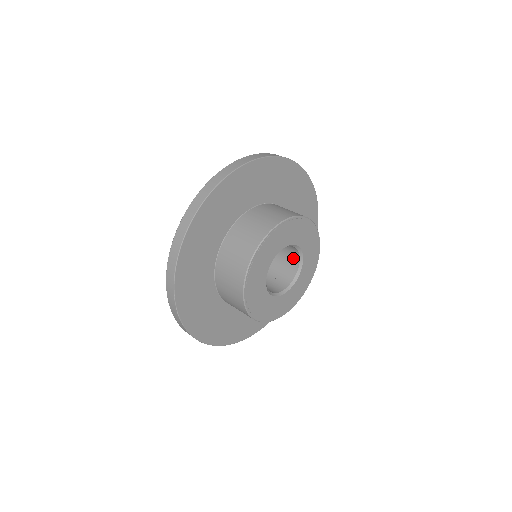
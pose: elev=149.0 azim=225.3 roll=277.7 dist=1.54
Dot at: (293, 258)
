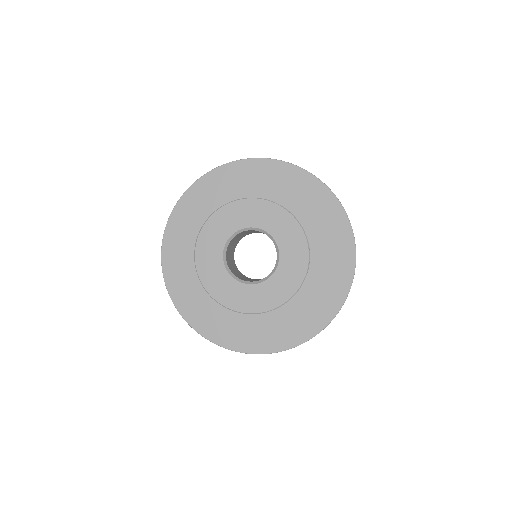
Dot at: occluded
